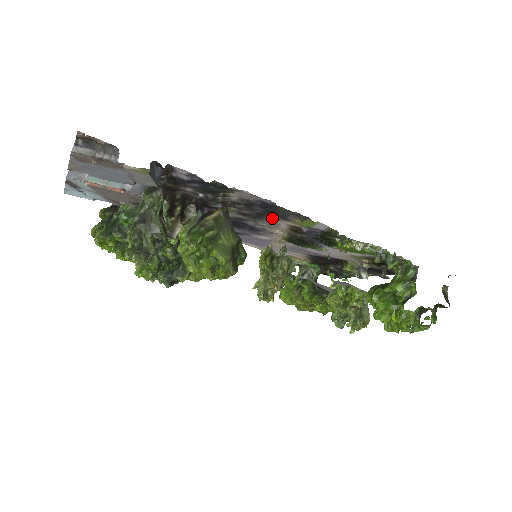
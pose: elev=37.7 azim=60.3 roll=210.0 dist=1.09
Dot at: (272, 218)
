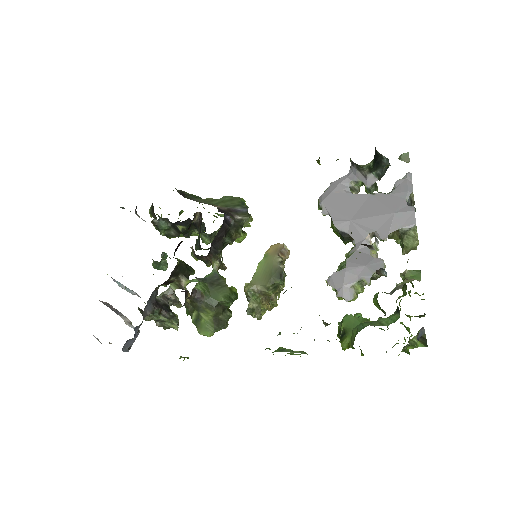
Dot at: occluded
